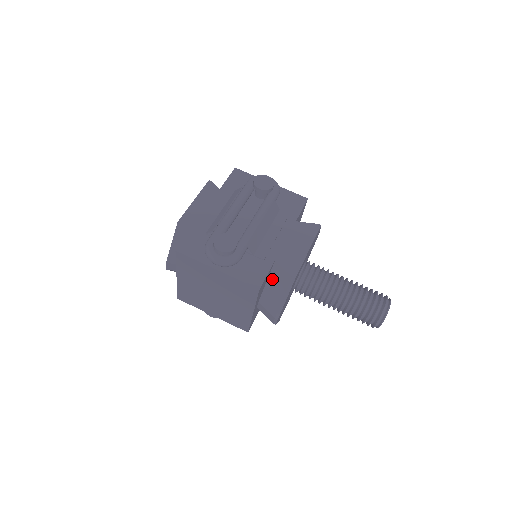
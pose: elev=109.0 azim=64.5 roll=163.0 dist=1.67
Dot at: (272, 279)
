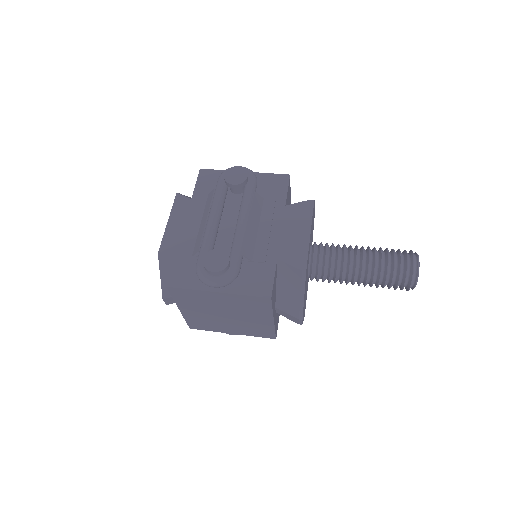
Dot at: (281, 279)
